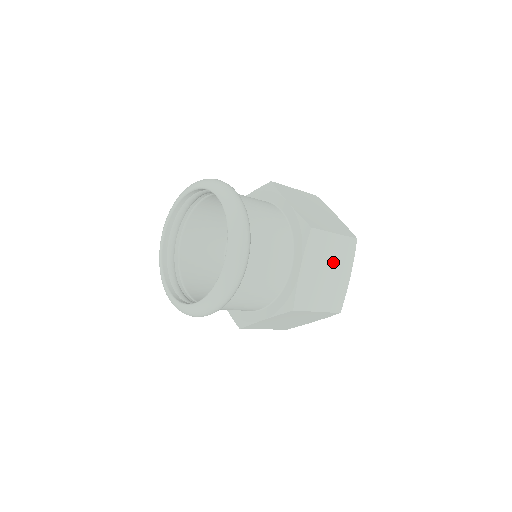
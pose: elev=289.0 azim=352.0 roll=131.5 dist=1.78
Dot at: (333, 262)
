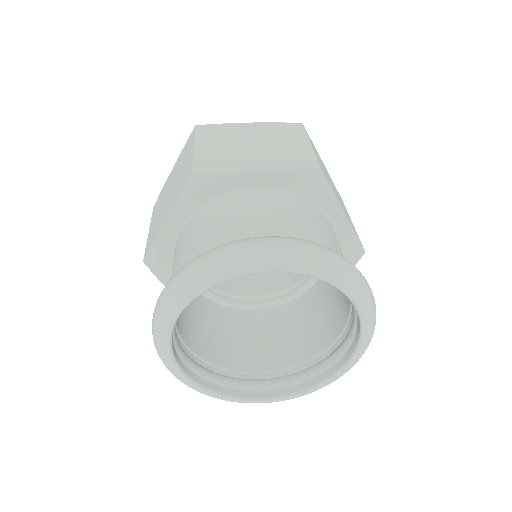
Dot at: occluded
